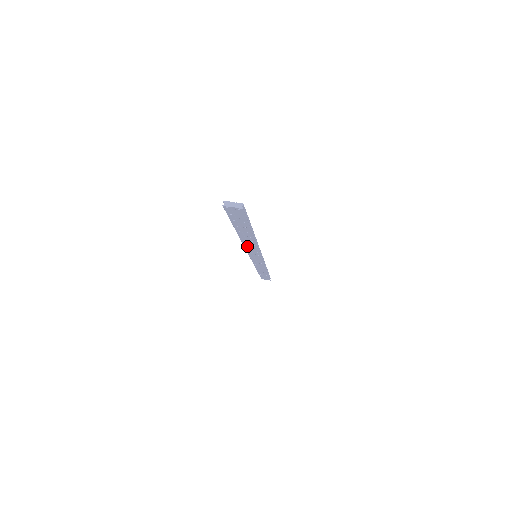
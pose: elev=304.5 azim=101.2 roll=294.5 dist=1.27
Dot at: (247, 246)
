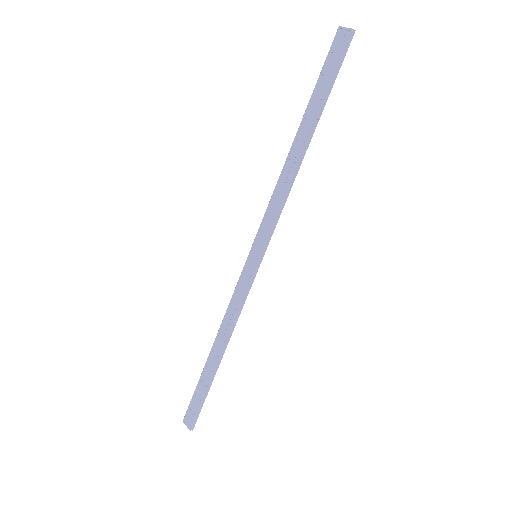
Dot at: (277, 192)
